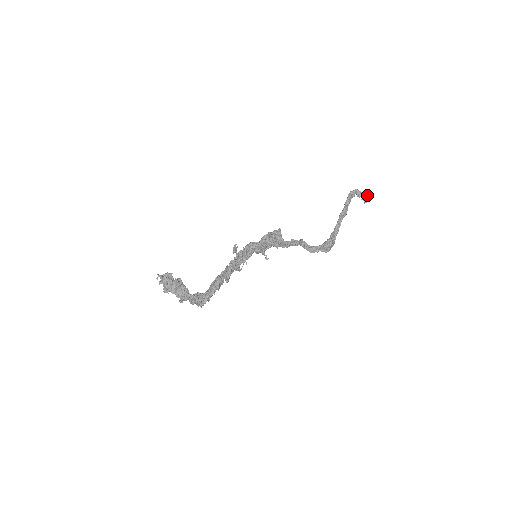
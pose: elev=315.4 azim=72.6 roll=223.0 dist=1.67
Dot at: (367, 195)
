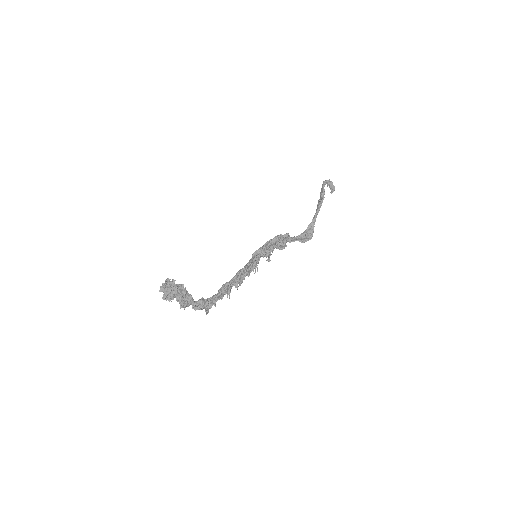
Dot at: occluded
